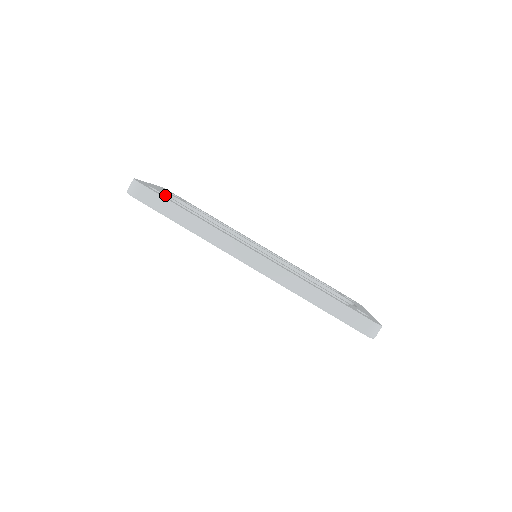
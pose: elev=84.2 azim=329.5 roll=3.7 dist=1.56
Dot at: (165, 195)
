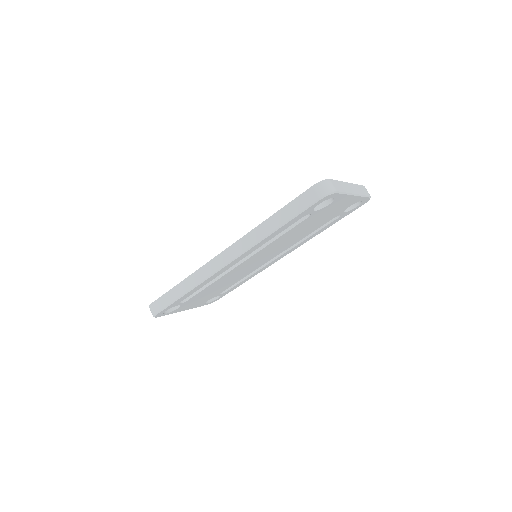
Dot at: occluded
